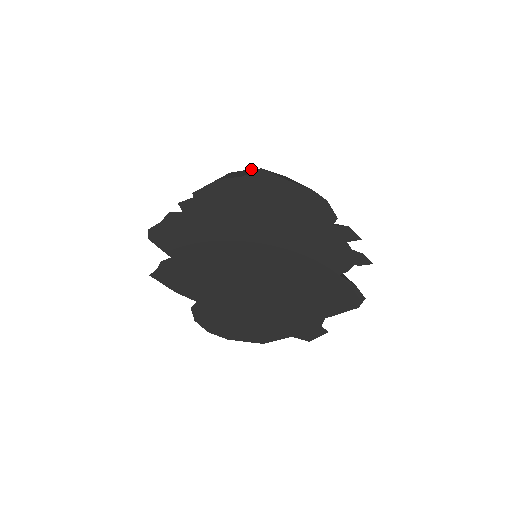
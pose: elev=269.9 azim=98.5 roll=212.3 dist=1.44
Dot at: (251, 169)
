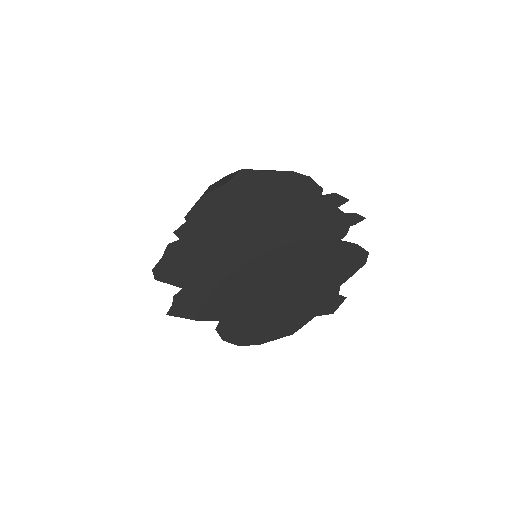
Dot at: (227, 175)
